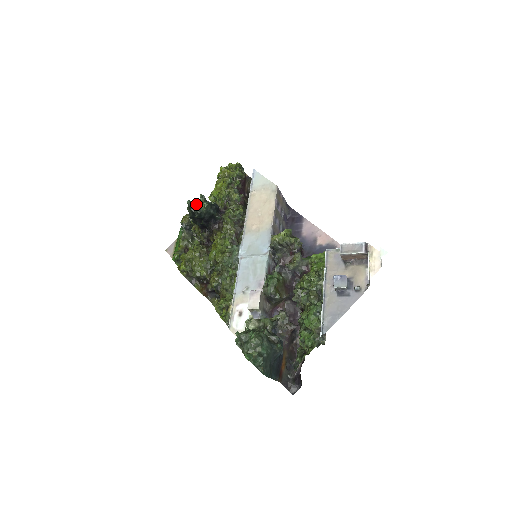
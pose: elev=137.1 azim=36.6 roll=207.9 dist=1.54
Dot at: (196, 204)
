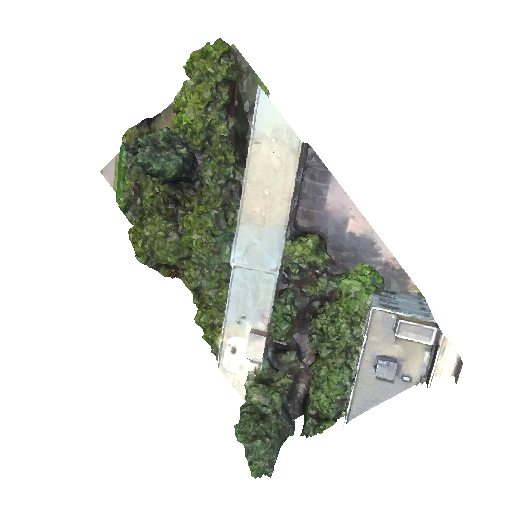
Dot at: (156, 169)
